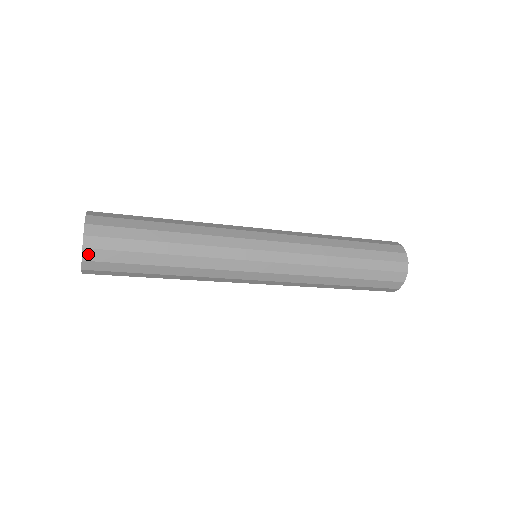
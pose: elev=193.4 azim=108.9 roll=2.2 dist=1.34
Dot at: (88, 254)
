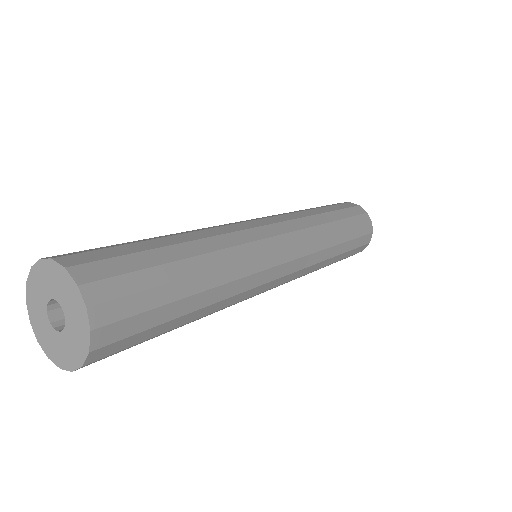
Dot at: (99, 337)
